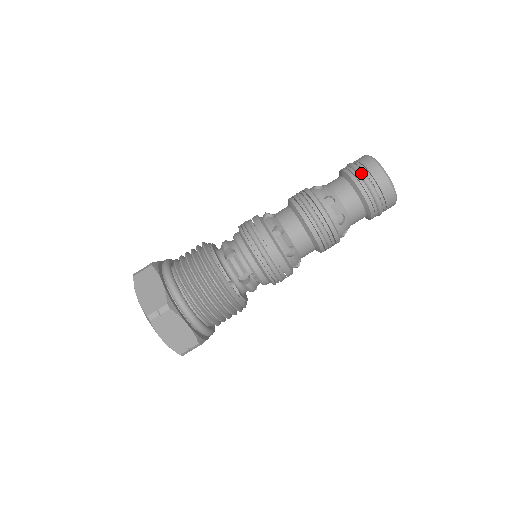
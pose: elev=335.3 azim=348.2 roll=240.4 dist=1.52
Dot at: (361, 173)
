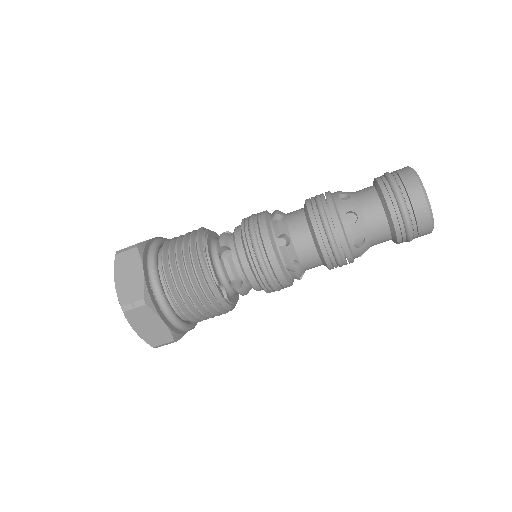
Dot at: (397, 193)
